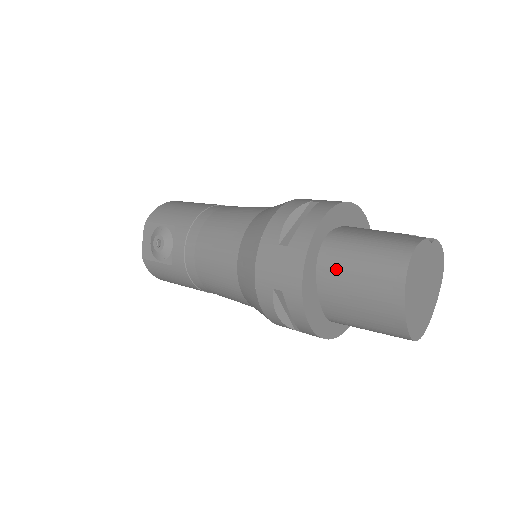
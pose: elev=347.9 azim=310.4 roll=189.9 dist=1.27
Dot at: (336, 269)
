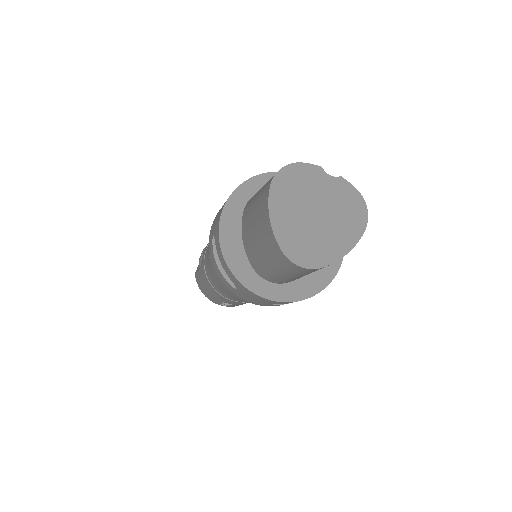
Dot at: (249, 205)
